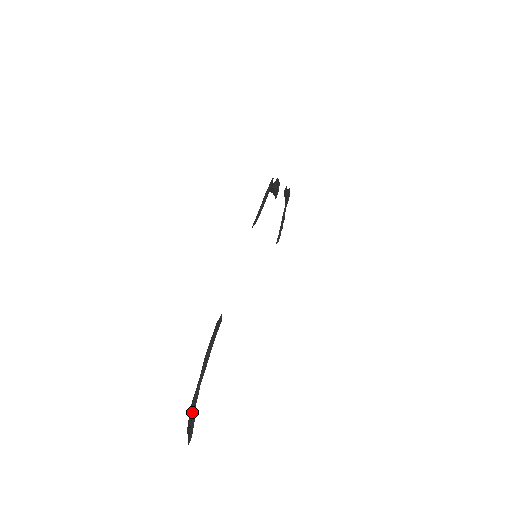
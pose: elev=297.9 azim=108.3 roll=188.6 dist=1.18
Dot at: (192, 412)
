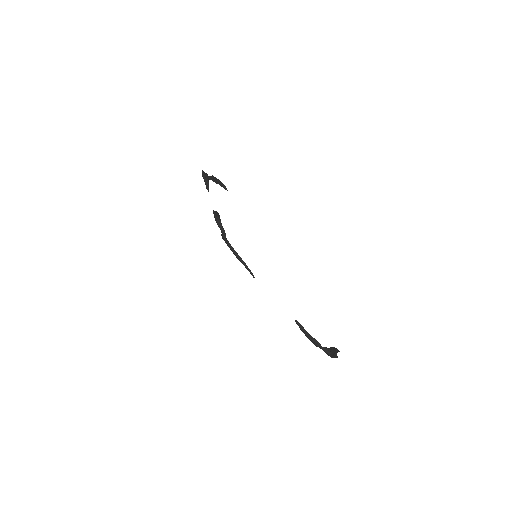
Dot at: (331, 353)
